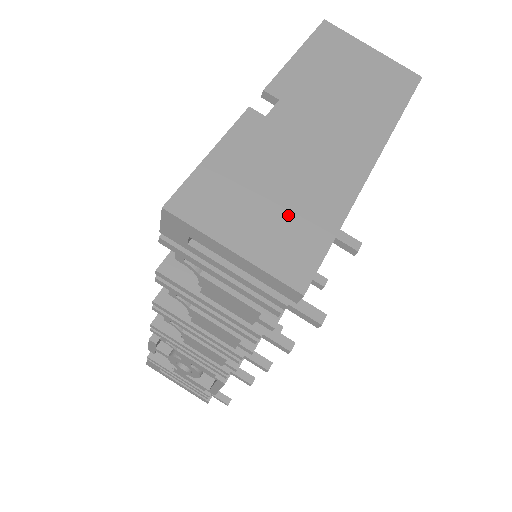
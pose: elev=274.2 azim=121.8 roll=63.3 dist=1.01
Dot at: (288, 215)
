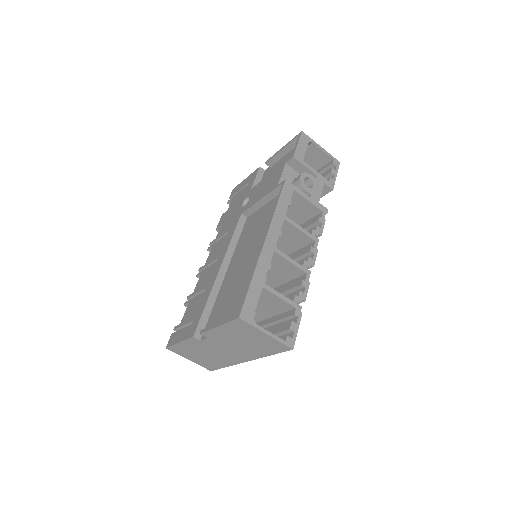
Dot at: (207, 360)
